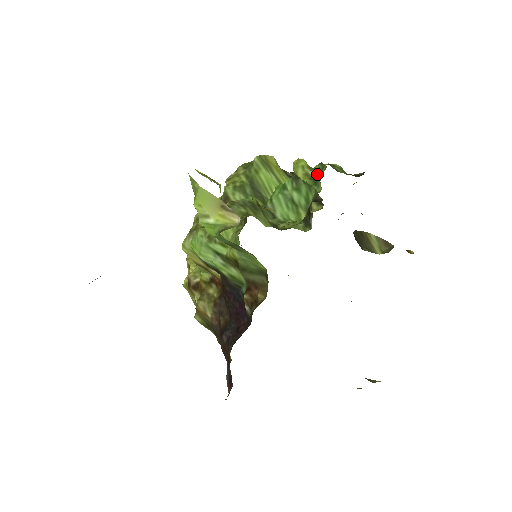
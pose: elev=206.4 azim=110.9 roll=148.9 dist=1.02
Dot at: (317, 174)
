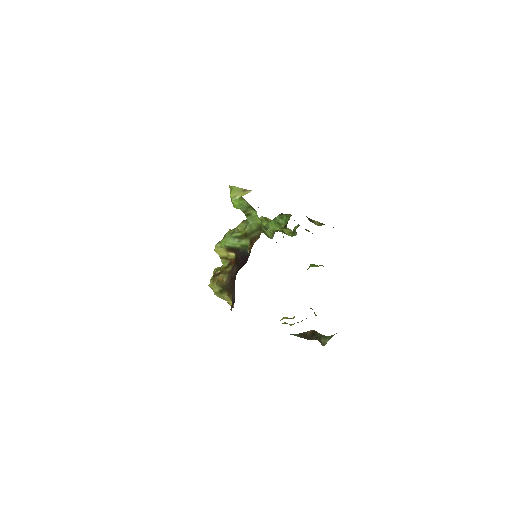
Dot at: occluded
